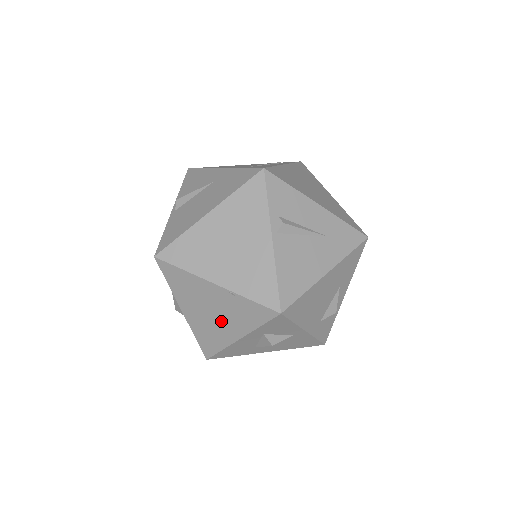
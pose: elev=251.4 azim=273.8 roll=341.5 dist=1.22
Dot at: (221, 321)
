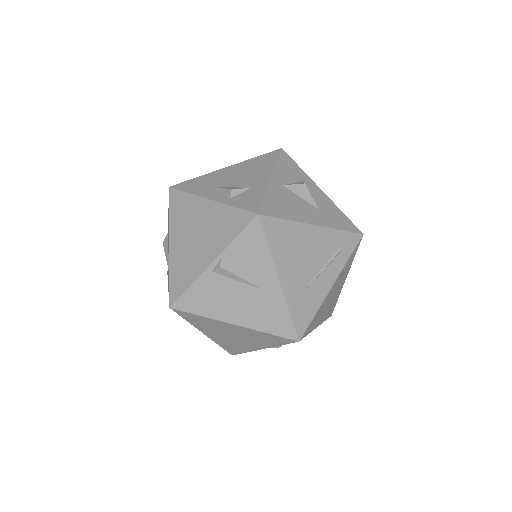
Dot at: occluded
